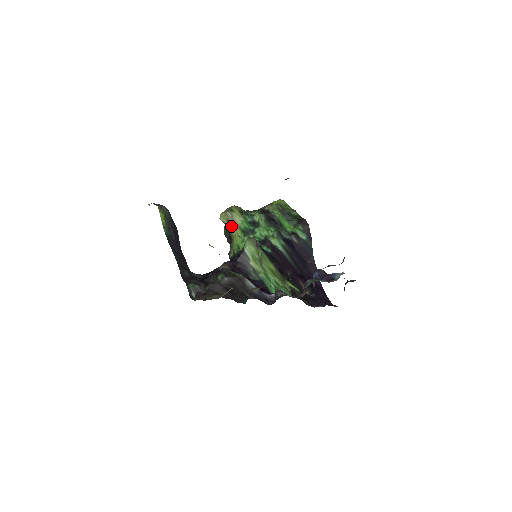
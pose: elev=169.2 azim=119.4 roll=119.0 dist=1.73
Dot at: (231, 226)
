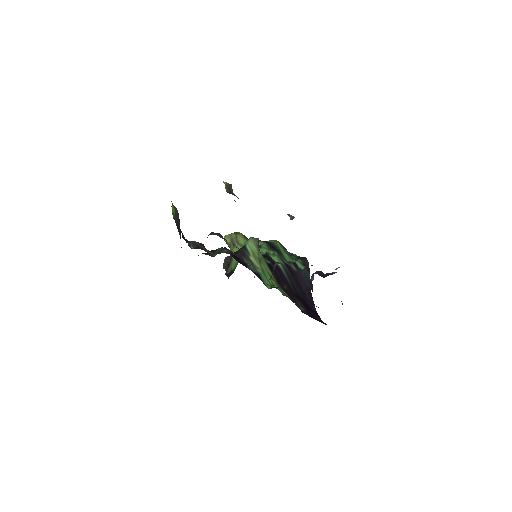
Dot at: (234, 245)
